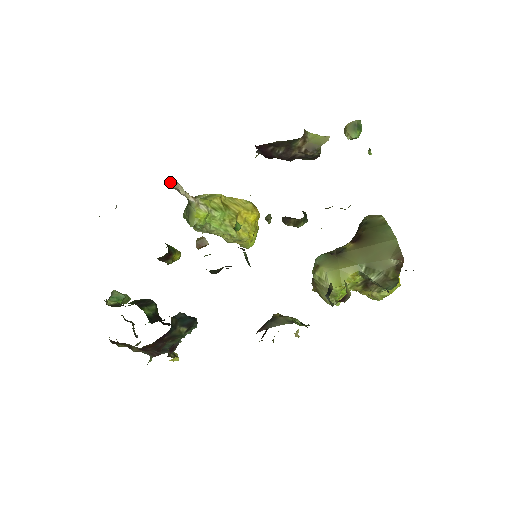
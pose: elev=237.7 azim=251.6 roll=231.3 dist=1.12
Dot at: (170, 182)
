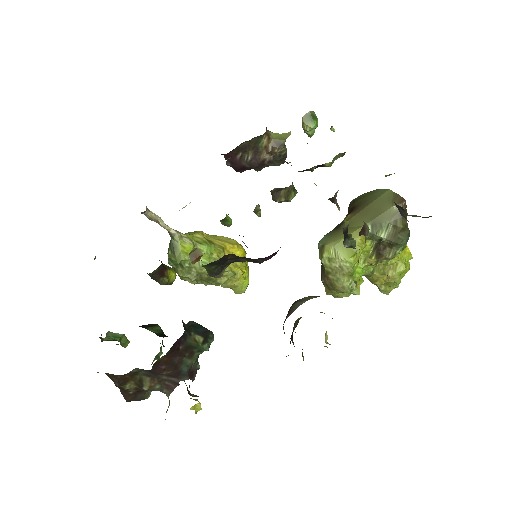
Dot at: (147, 211)
